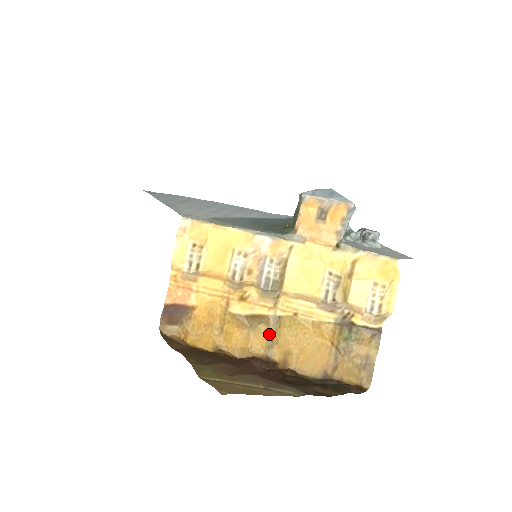
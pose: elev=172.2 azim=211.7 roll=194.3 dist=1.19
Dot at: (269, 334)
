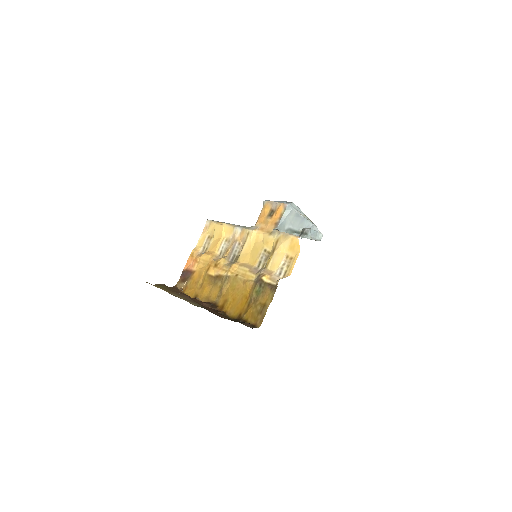
Dot at: (221, 288)
